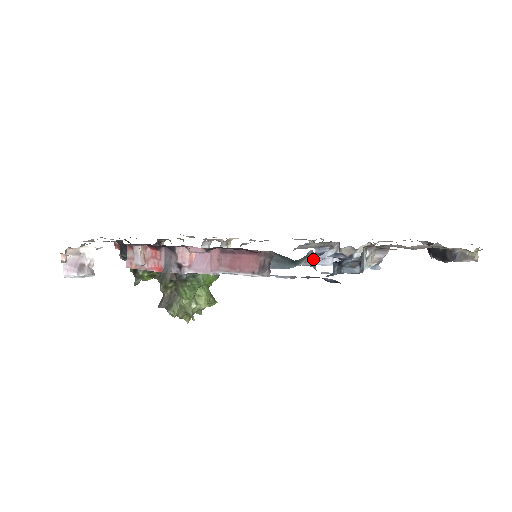
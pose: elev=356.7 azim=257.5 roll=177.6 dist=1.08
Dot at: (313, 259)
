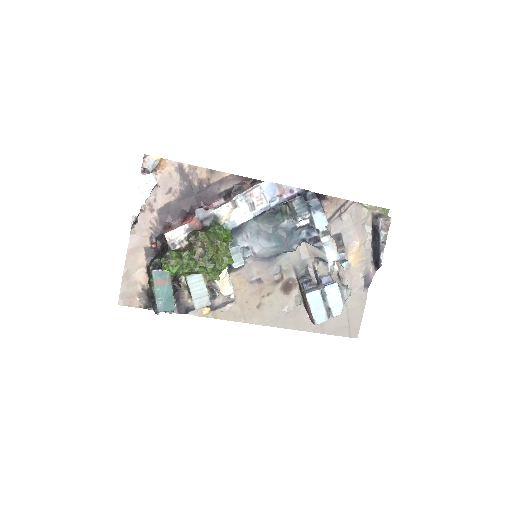
Dot at: (292, 217)
